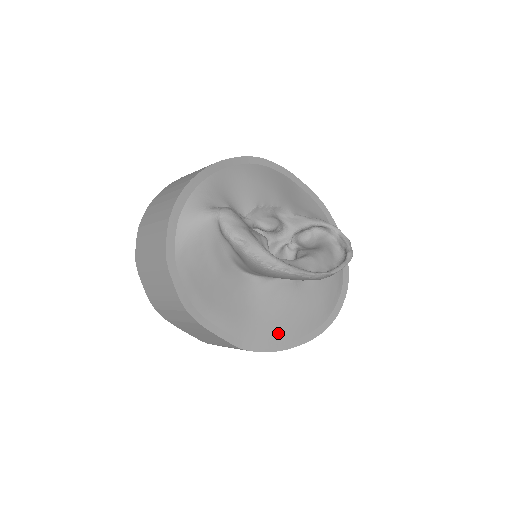
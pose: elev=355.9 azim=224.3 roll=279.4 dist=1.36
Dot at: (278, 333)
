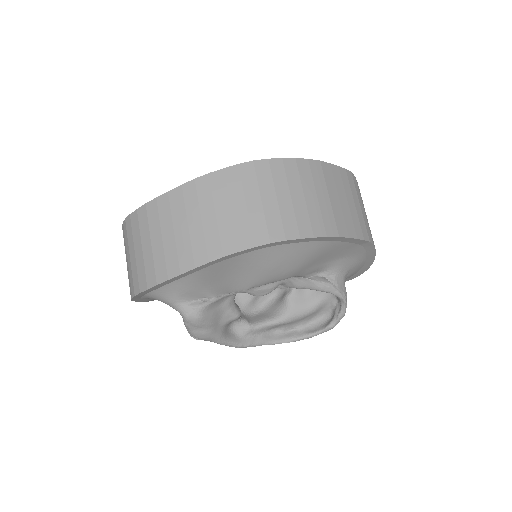
Dot at: occluded
